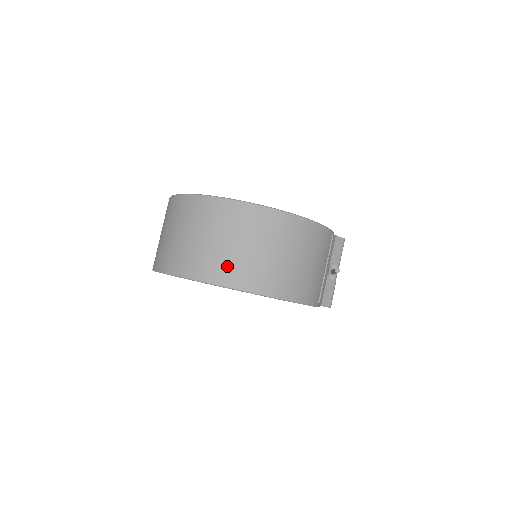
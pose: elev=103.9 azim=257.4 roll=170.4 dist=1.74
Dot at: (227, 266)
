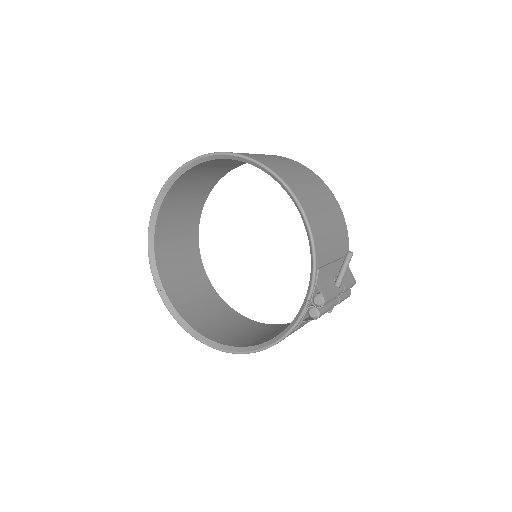
Dot at: (257, 156)
